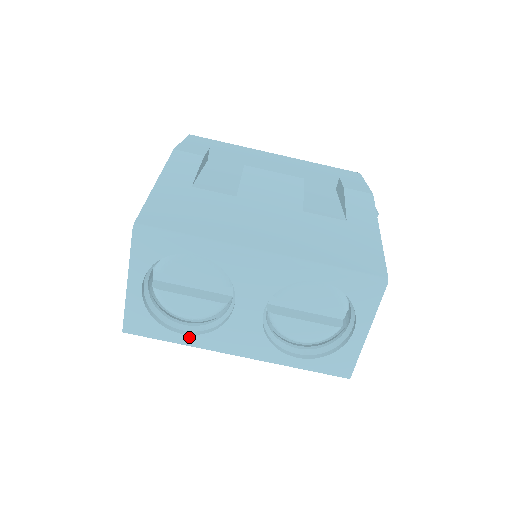
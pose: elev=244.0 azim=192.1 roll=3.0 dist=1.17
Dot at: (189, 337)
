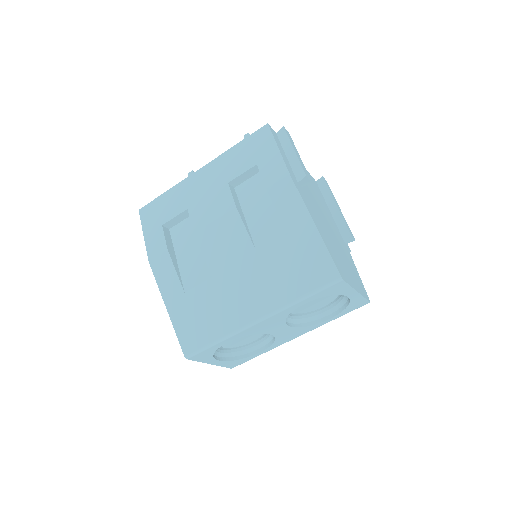
Dot at: (265, 351)
